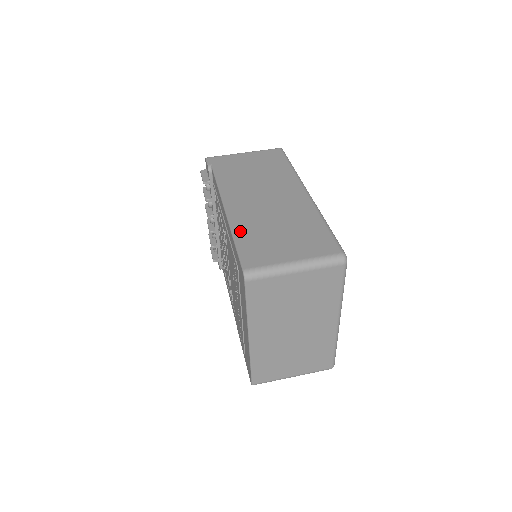
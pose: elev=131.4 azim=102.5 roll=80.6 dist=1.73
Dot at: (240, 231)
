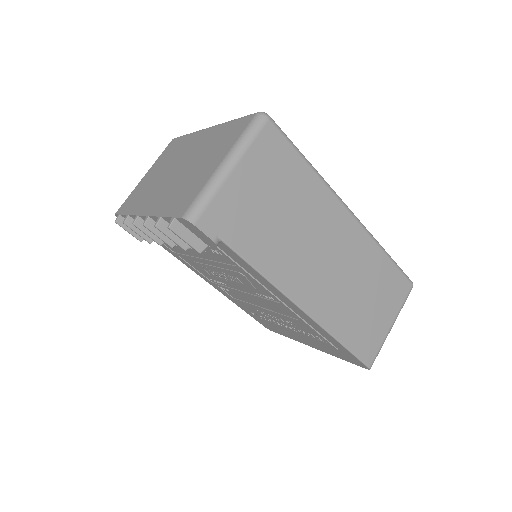
Dot at: (340, 330)
